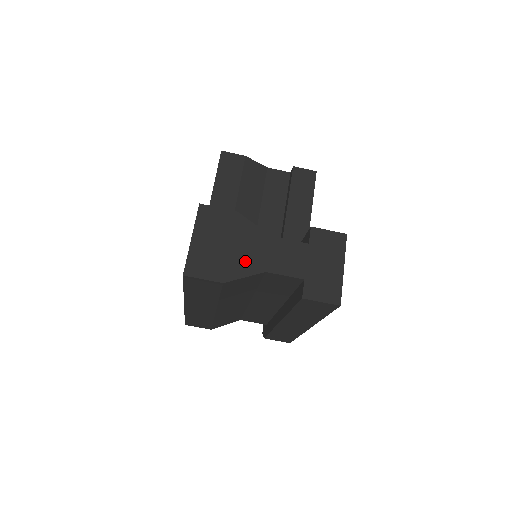
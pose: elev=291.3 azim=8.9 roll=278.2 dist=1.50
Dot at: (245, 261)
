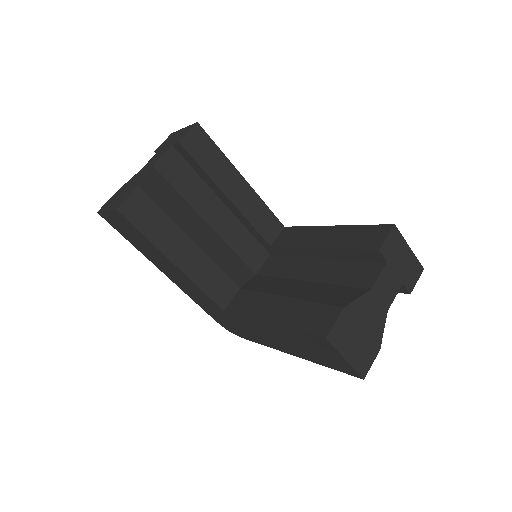
Dot at: (376, 323)
